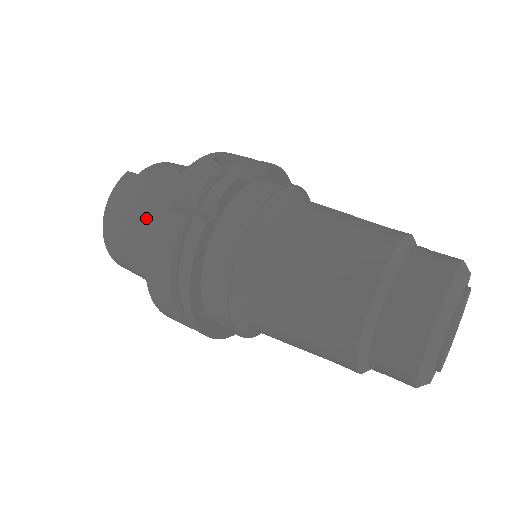
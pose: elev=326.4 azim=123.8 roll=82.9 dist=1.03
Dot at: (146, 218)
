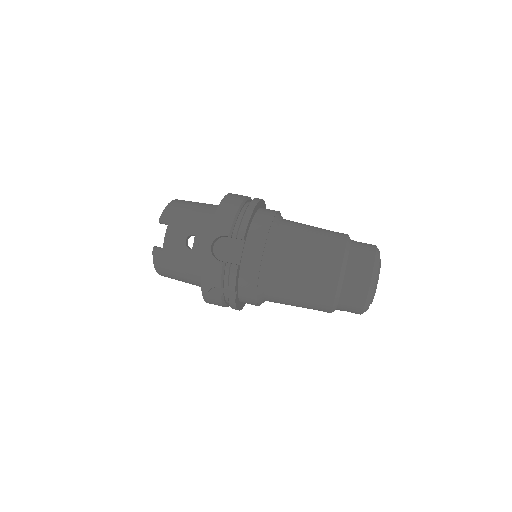
Dot at: (190, 280)
